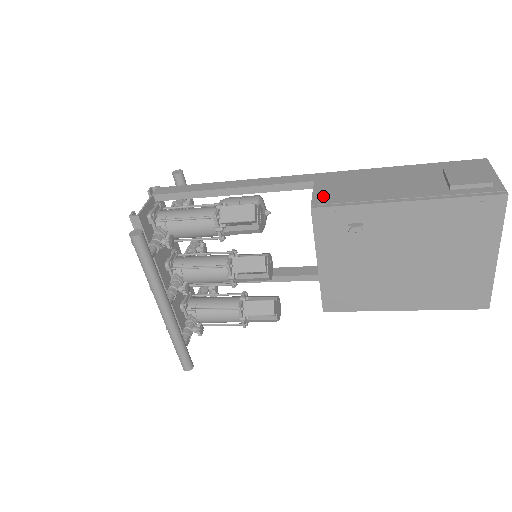
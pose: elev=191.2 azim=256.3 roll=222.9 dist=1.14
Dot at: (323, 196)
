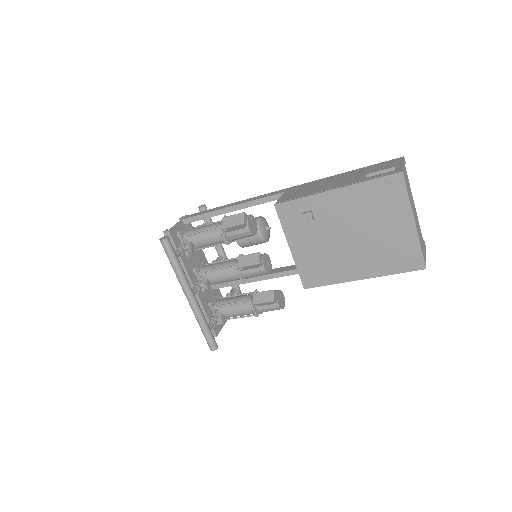
Dot at: (285, 198)
